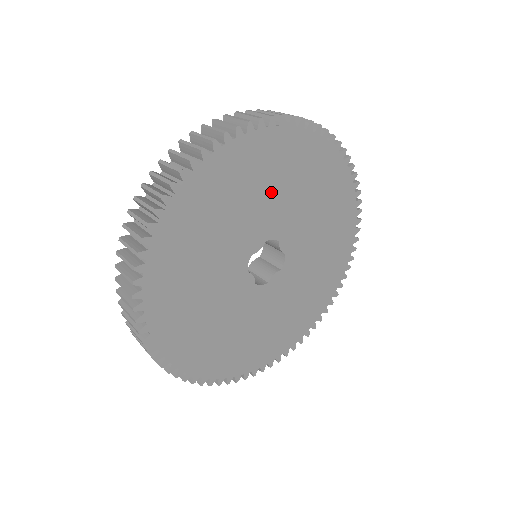
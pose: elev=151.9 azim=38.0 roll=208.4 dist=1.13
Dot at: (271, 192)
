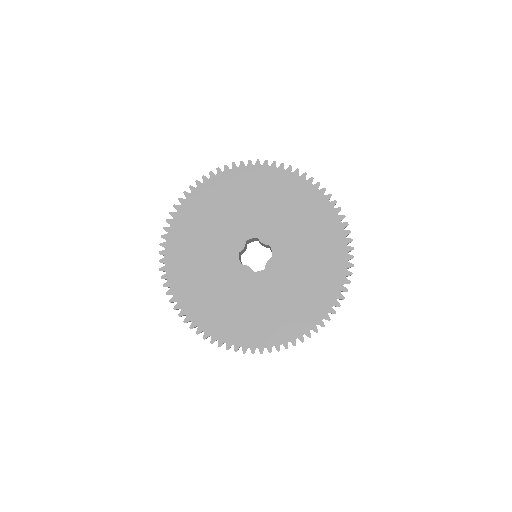
Dot at: (233, 211)
